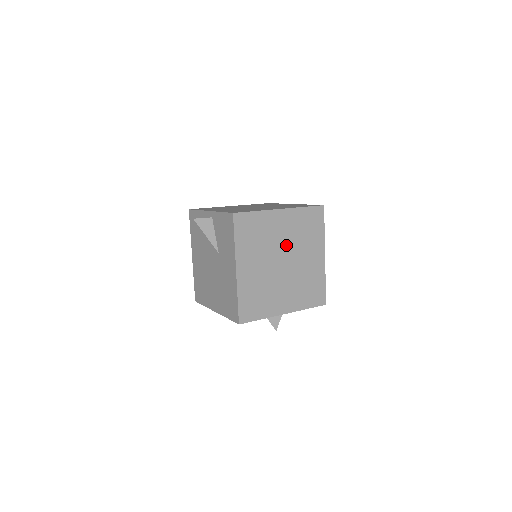
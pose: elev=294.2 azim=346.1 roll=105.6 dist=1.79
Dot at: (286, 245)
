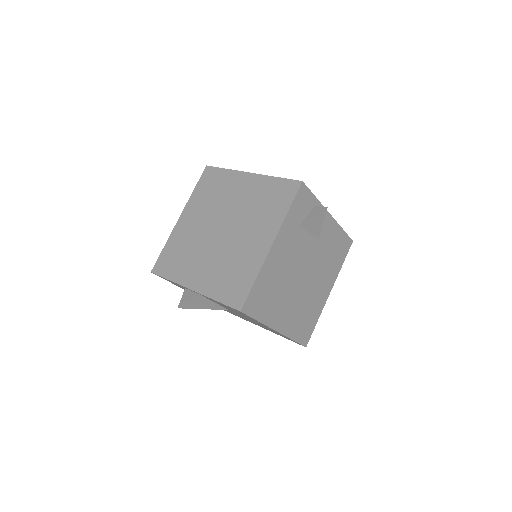
Dot at: (235, 212)
